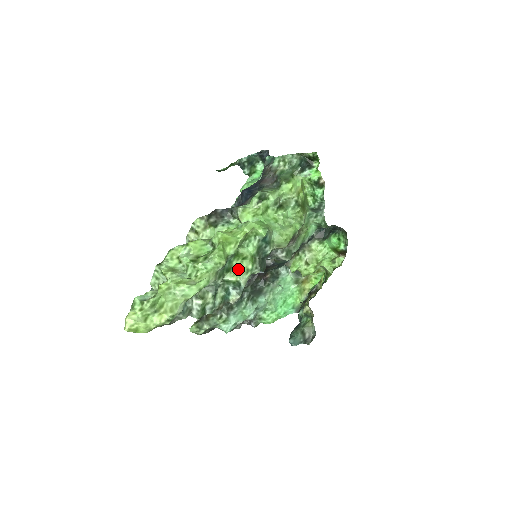
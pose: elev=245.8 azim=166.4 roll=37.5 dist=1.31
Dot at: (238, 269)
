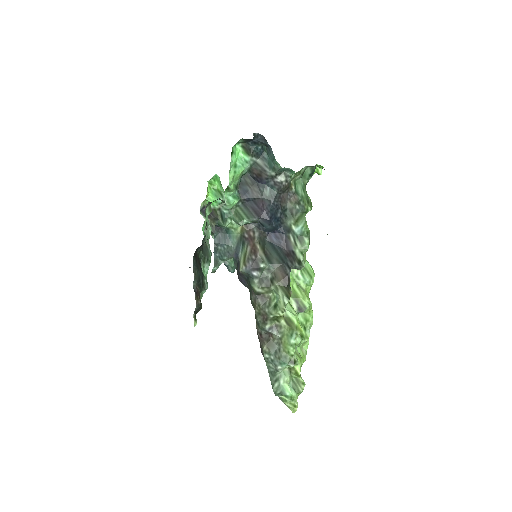
Dot at: occluded
